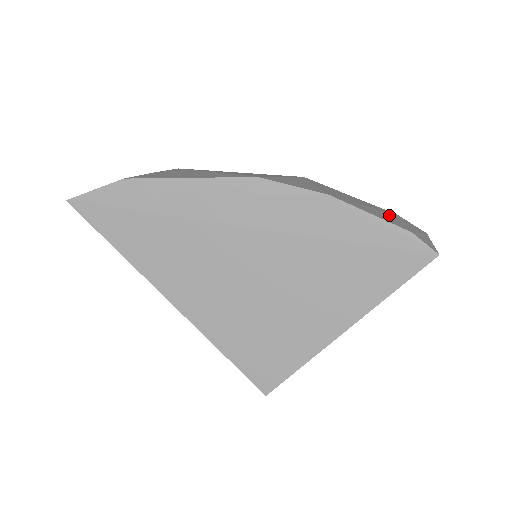
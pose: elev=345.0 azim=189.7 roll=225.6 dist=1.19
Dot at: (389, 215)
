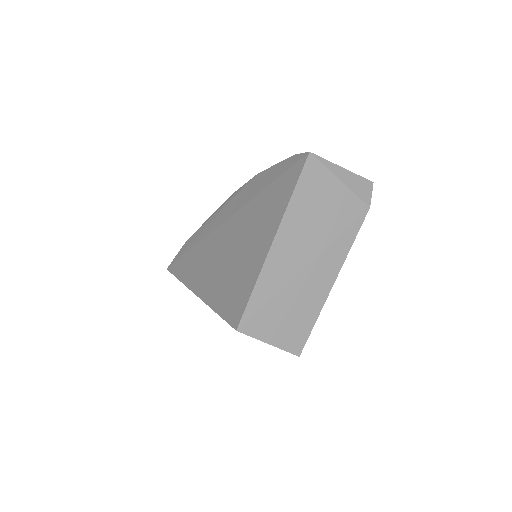
Dot at: occluded
